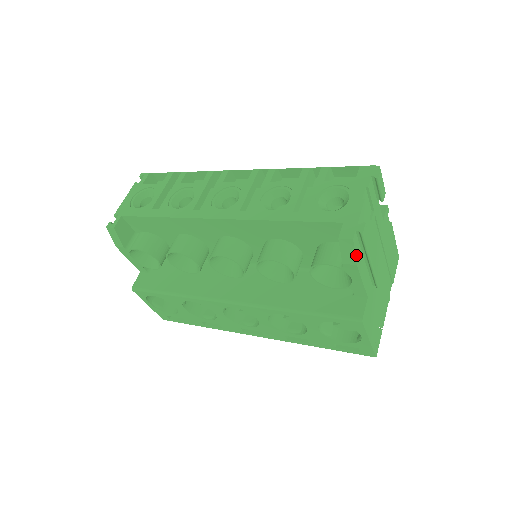
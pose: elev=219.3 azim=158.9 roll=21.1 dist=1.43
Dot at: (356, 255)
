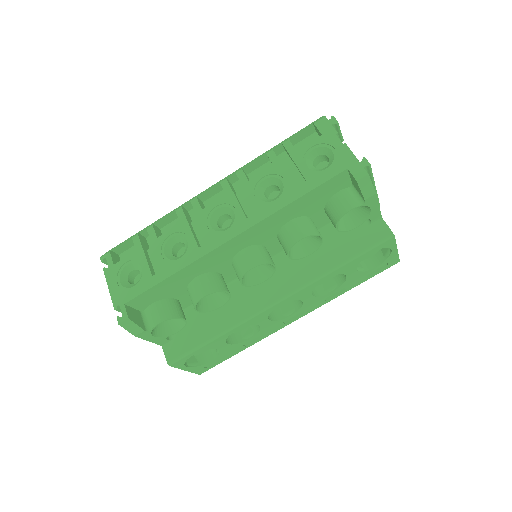
Dot at: (372, 186)
